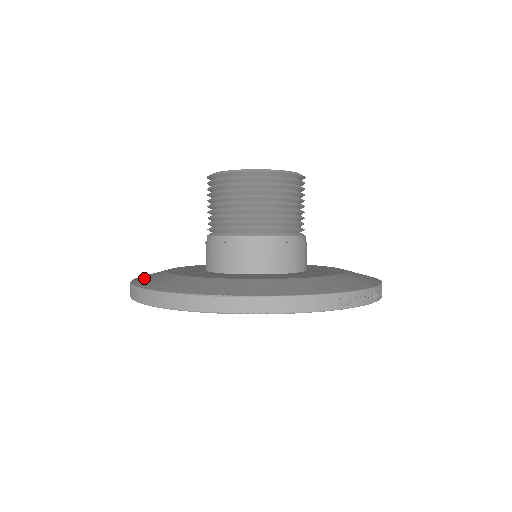
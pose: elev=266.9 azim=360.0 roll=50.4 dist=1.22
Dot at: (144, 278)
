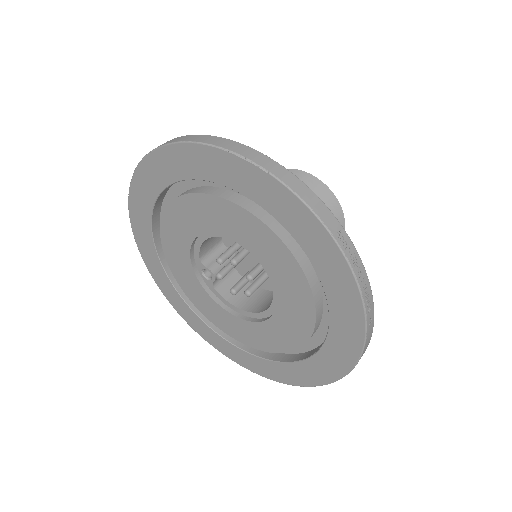
Dot at: occluded
